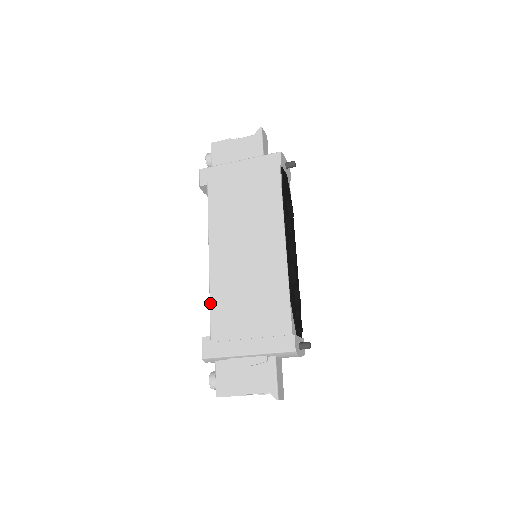
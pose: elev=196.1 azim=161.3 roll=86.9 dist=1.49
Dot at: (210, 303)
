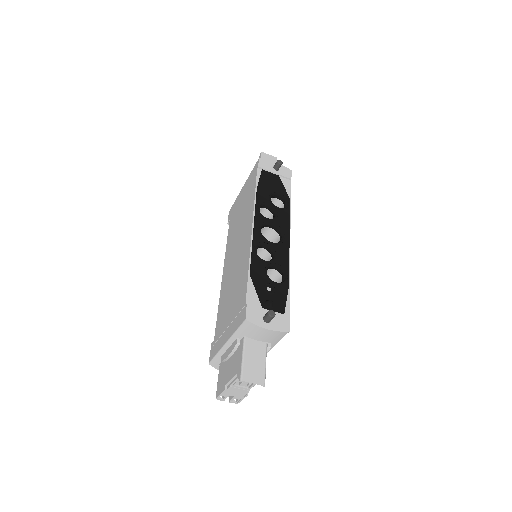
Dot at: occluded
